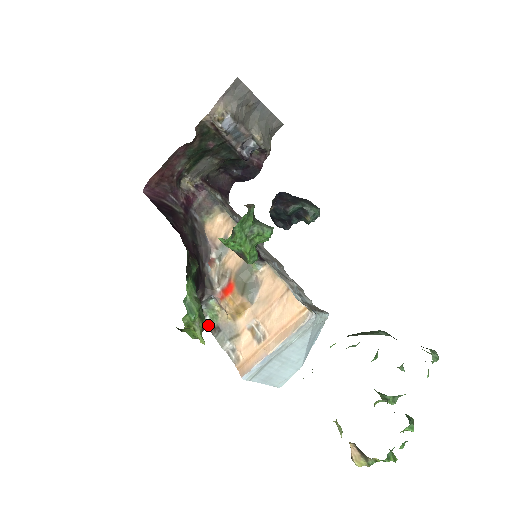
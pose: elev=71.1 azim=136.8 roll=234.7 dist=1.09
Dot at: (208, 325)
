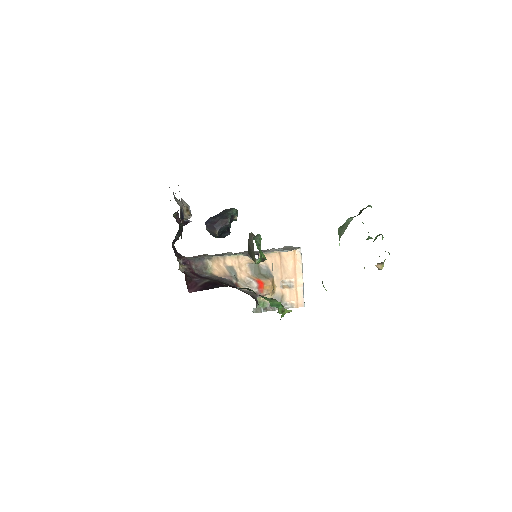
Dot at: (265, 311)
